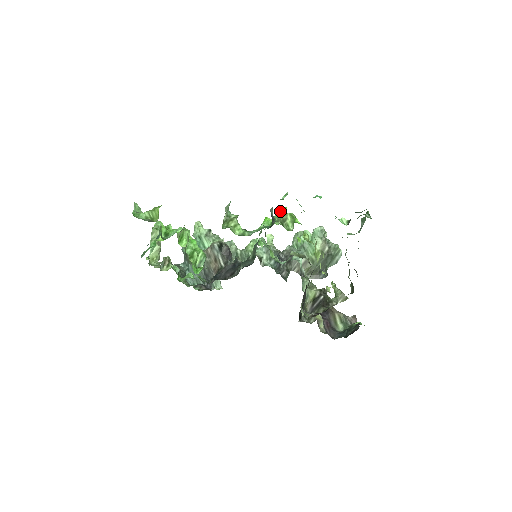
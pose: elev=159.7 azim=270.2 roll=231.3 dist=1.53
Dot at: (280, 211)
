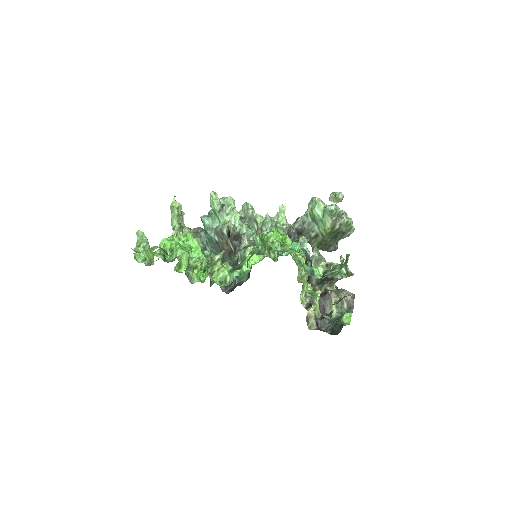
Dot at: (267, 238)
